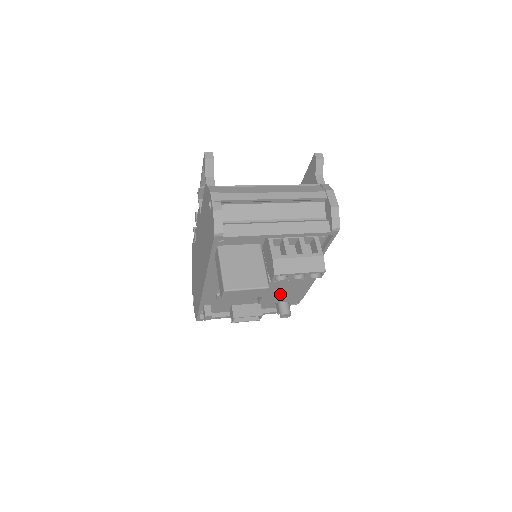
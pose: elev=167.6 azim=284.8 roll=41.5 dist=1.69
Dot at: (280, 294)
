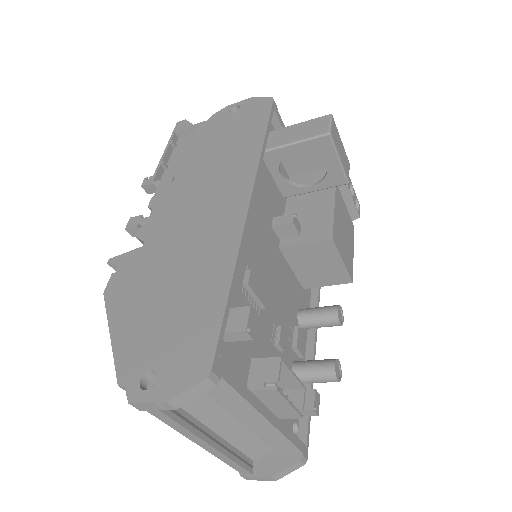
Dot at: (341, 233)
